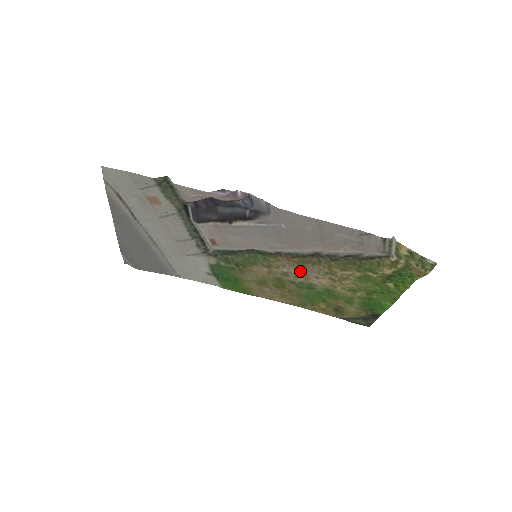
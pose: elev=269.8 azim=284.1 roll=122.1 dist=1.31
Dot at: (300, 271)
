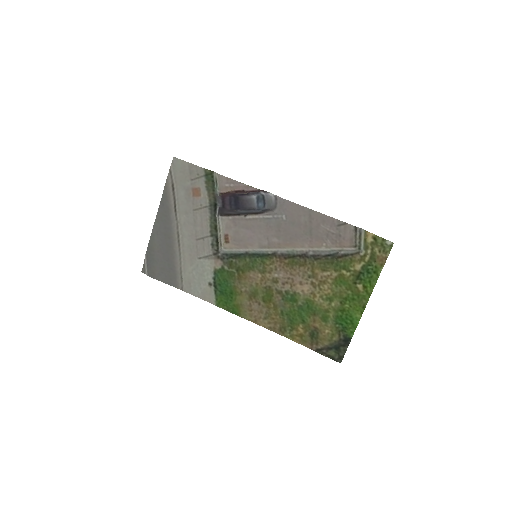
Dot at: (288, 276)
